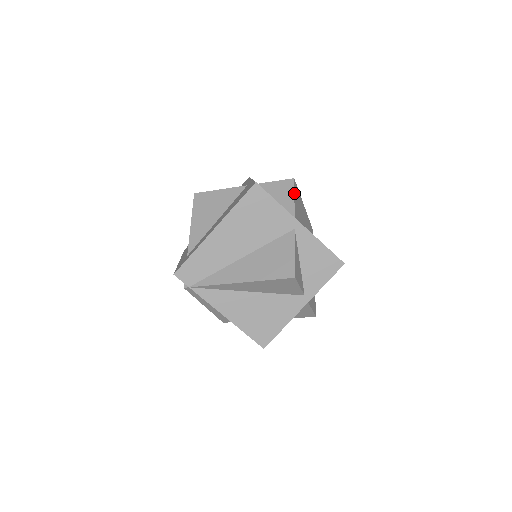
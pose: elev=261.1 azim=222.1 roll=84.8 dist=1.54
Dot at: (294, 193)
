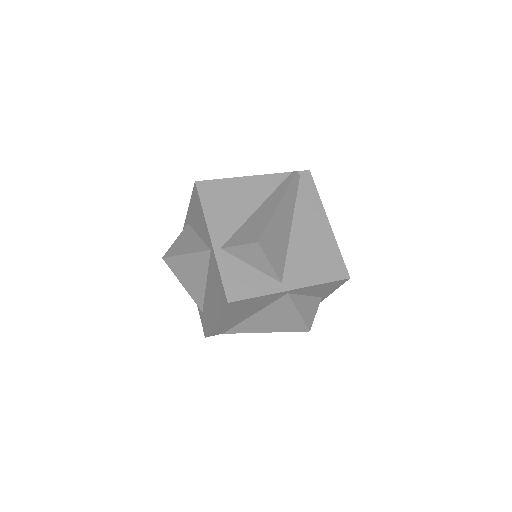
Dot at: (267, 259)
